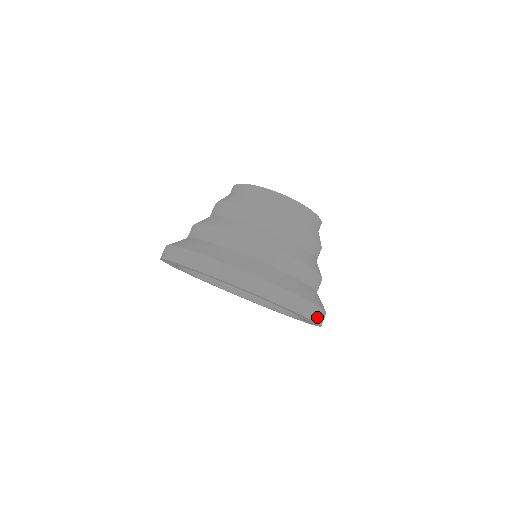
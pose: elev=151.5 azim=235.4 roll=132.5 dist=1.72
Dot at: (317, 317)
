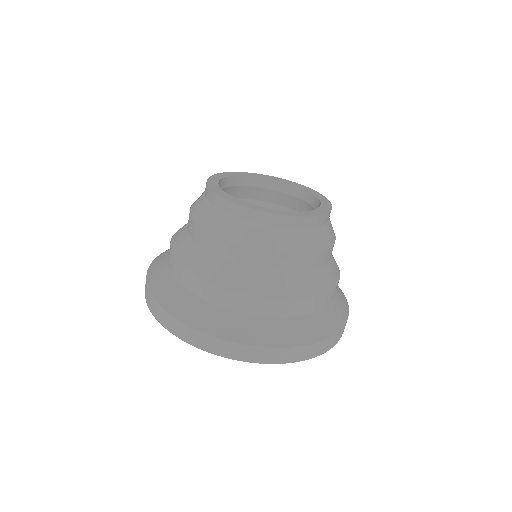
Dot at: (324, 348)
